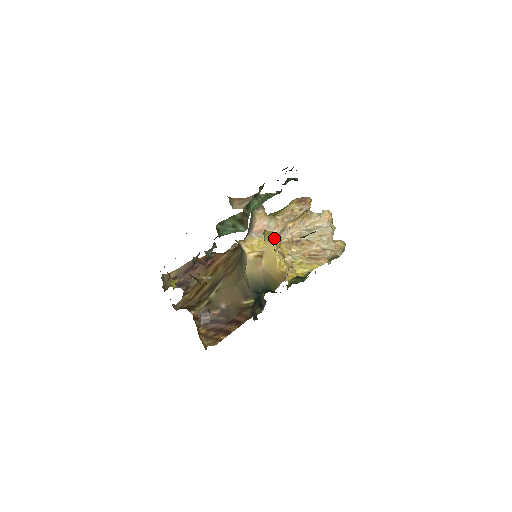
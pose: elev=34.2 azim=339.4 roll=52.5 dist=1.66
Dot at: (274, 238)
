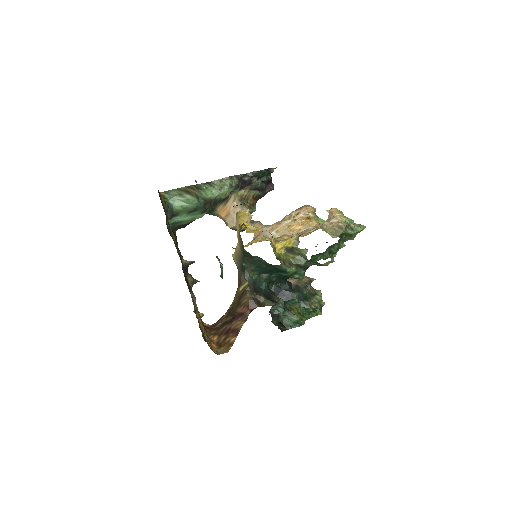
Dot at: (239, 212)
